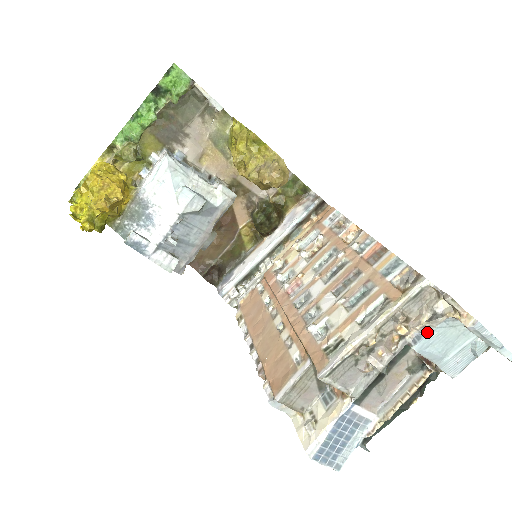
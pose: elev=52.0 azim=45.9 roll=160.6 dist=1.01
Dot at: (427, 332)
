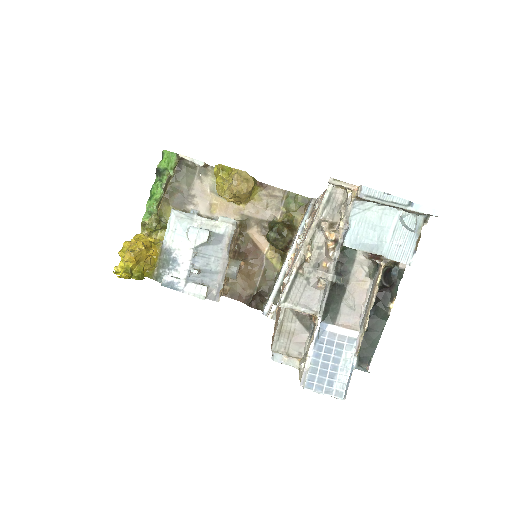
Dot at: (349, 226)
